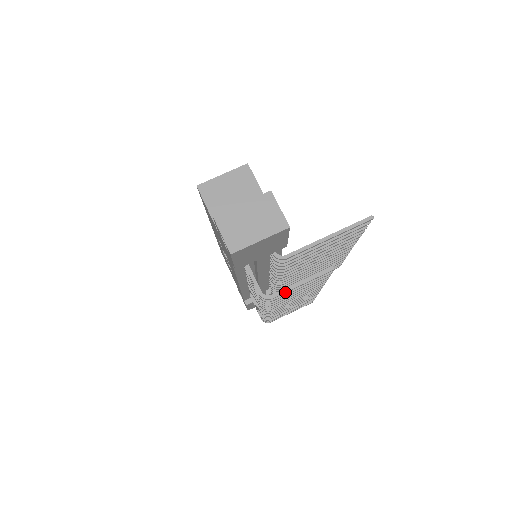
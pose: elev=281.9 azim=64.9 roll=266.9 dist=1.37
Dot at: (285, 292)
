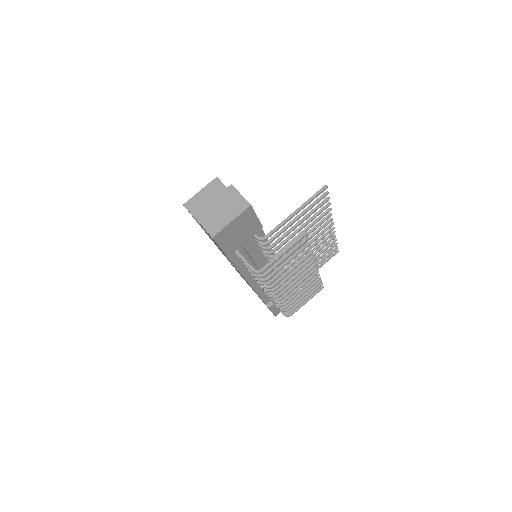
Dot at: (272, 263)
